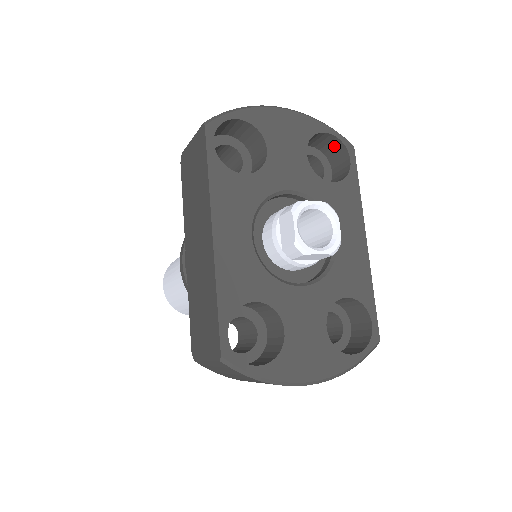
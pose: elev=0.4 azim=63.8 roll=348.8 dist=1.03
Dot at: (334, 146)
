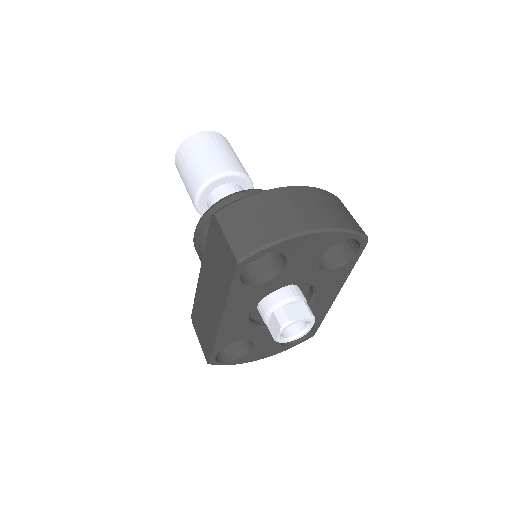
Dot at: occluded
